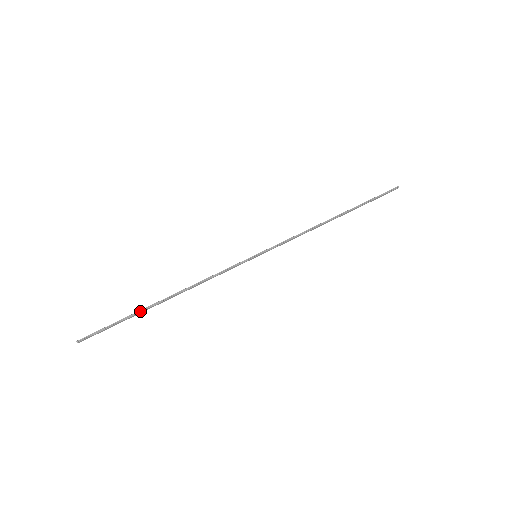
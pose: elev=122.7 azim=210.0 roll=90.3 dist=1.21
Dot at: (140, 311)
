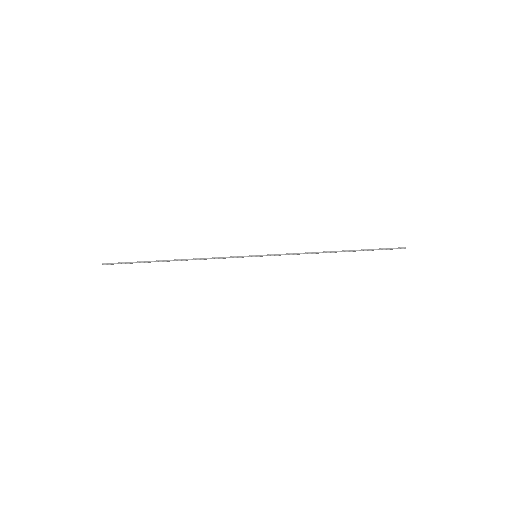
Dot at: (153, 261)
